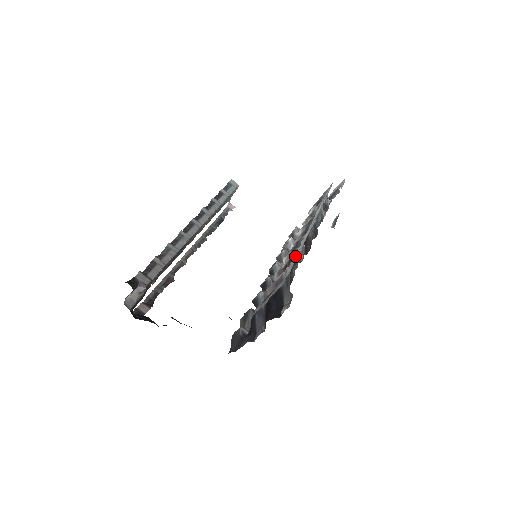
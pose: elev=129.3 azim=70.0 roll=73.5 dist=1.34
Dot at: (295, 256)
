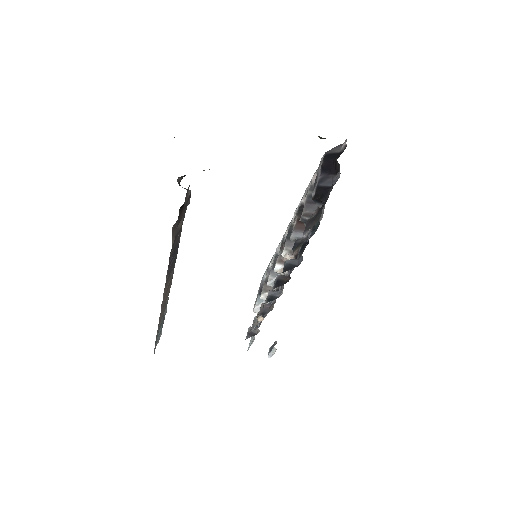
Dot at: (306, 188)
